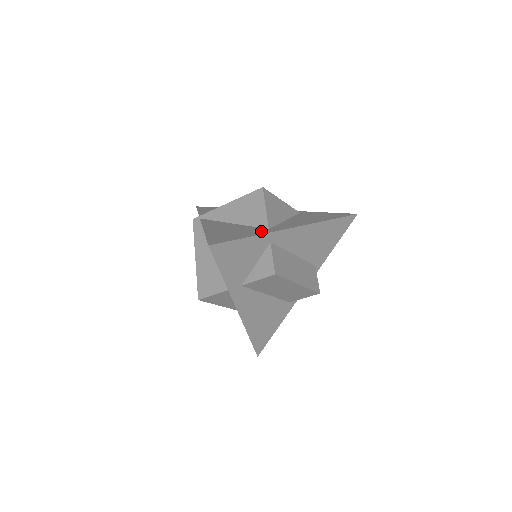
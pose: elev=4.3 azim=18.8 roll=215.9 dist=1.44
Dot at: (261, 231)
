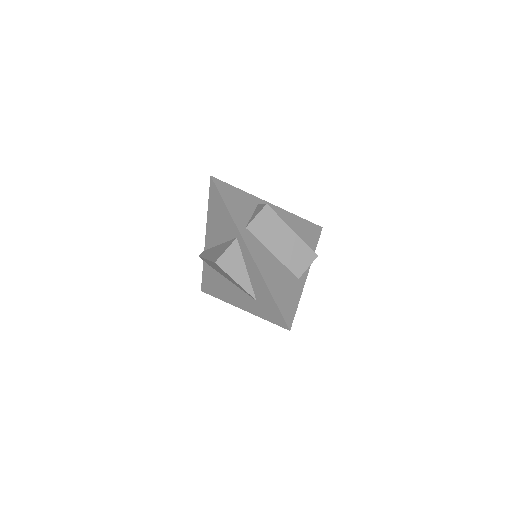
Dot at: occluded
